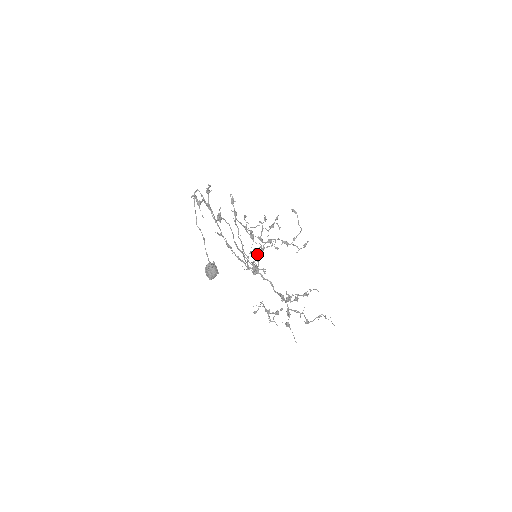
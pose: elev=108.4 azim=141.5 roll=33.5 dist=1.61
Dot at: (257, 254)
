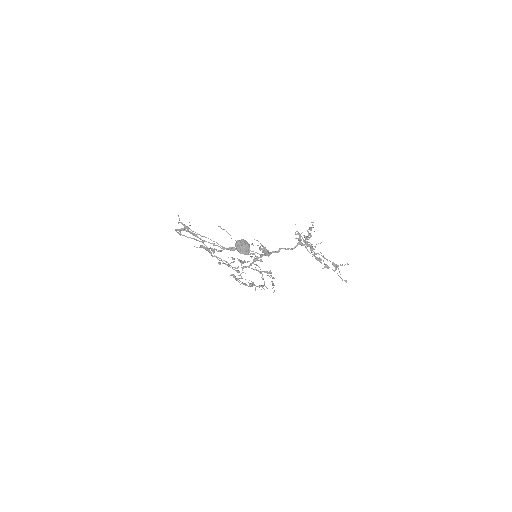
Dot at: occluded
